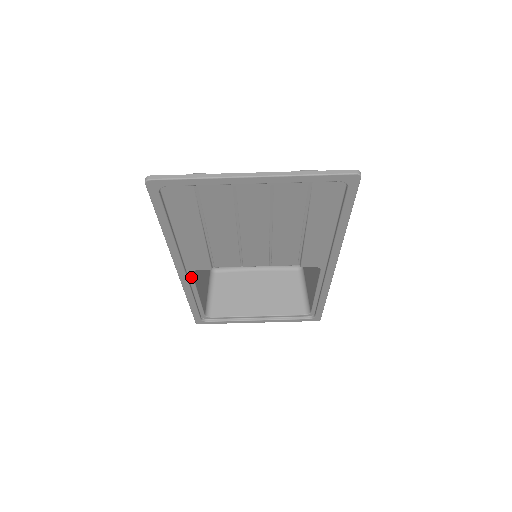
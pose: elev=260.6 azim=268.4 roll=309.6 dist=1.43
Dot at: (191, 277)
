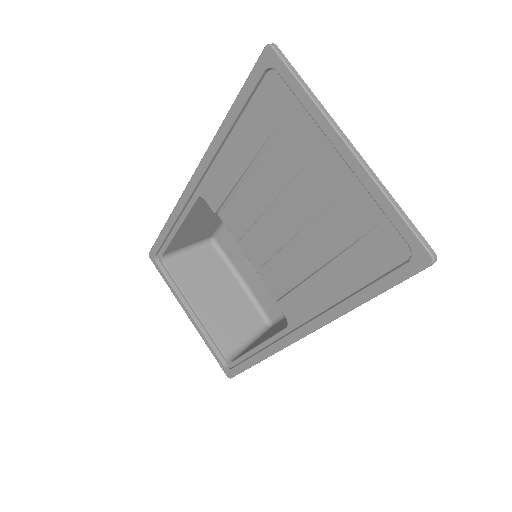
Dot at: (193, 201)
